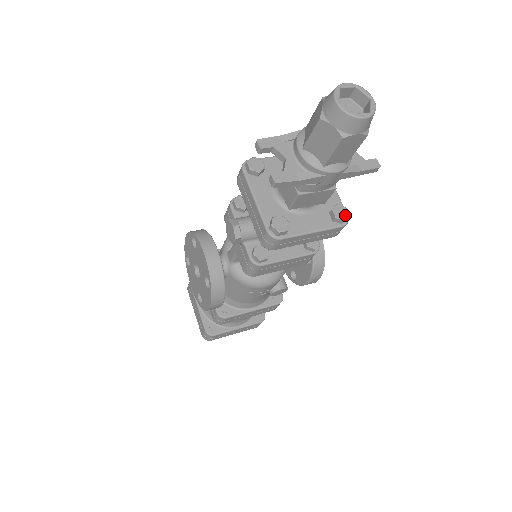
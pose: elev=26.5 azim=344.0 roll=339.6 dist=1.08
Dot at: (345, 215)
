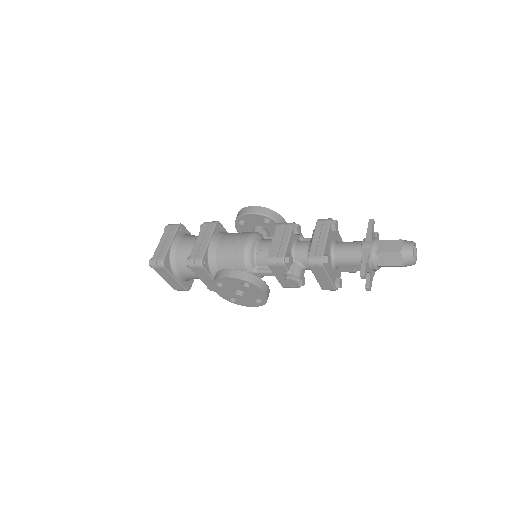
Dot at: occluded
